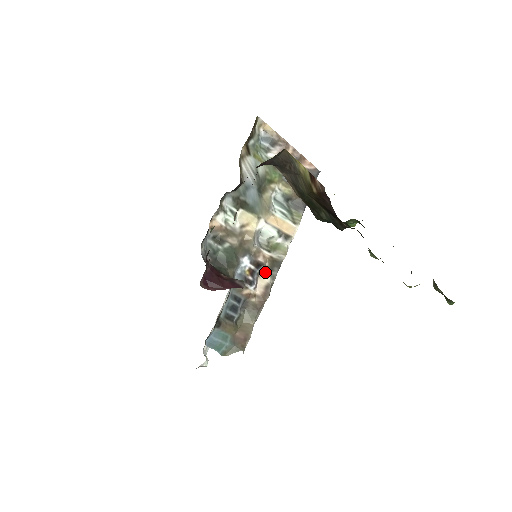
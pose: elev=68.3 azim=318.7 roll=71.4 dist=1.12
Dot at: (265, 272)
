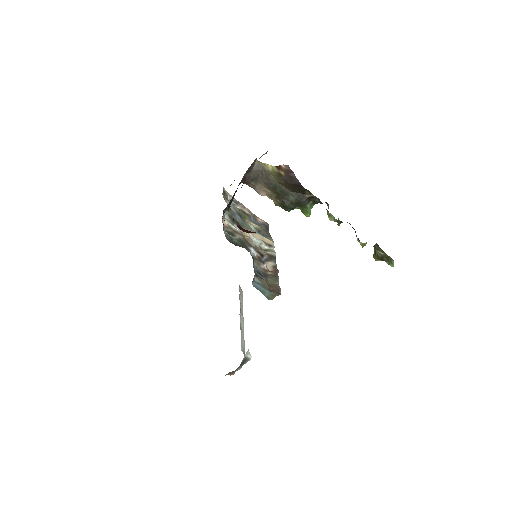
Dot at: (268, 260)
